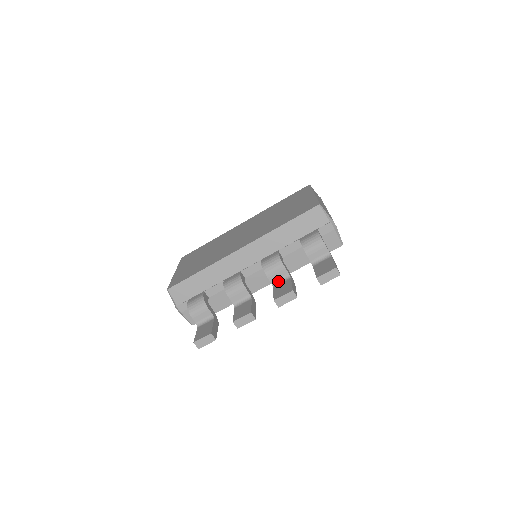
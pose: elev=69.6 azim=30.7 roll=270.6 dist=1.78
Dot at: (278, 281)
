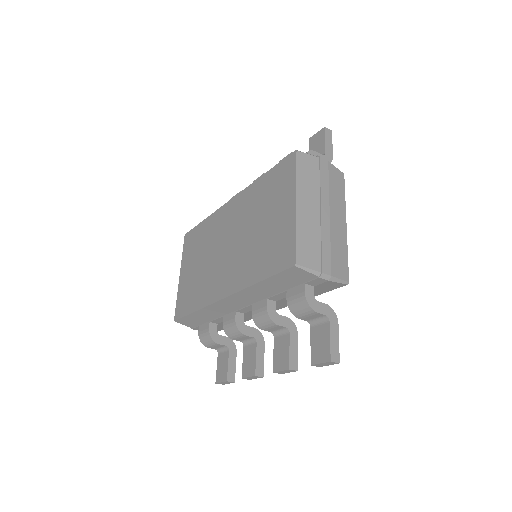
Dot at: (277, 332)
